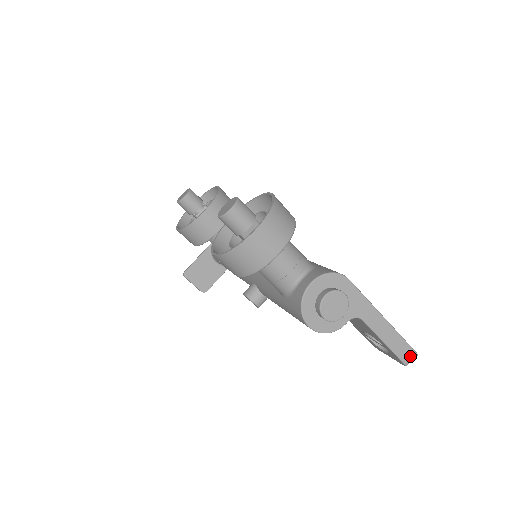
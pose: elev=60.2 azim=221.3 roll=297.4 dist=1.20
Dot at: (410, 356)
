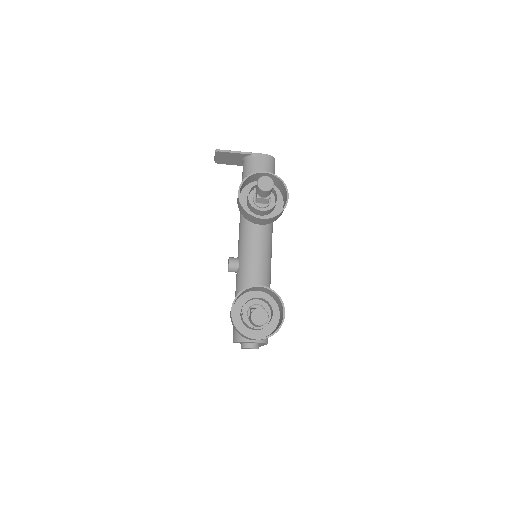
Dot at: occluded
